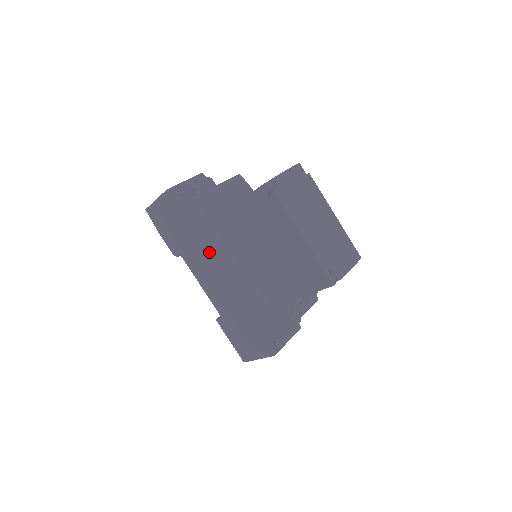
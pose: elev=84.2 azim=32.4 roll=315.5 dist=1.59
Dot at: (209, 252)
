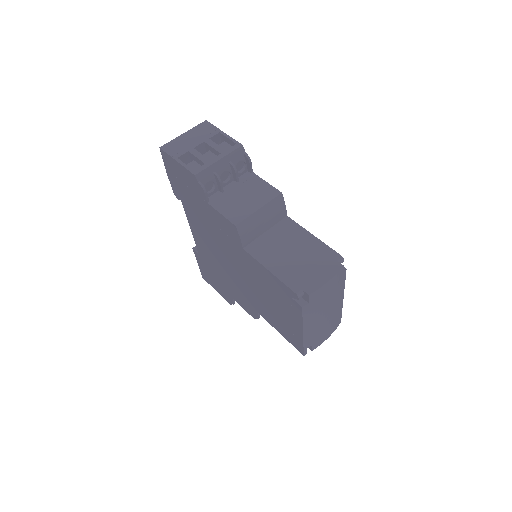
Dot at: (213, 237)
